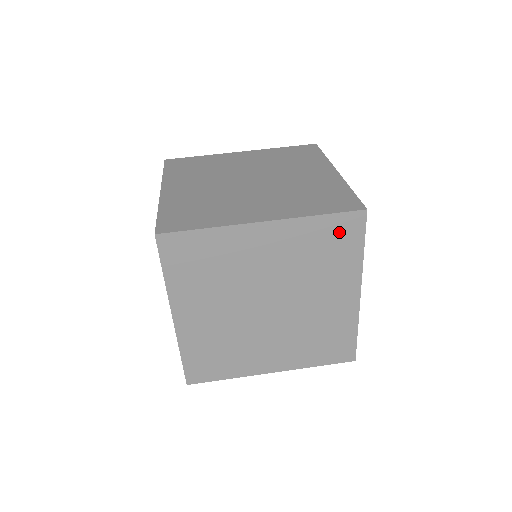
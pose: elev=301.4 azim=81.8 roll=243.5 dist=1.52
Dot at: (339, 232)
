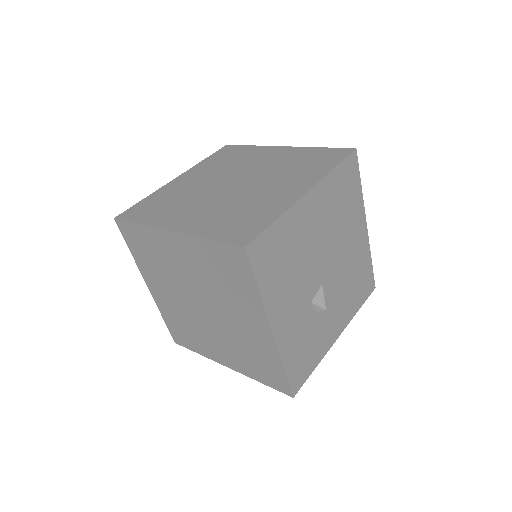
Dot at: (230, 261)
